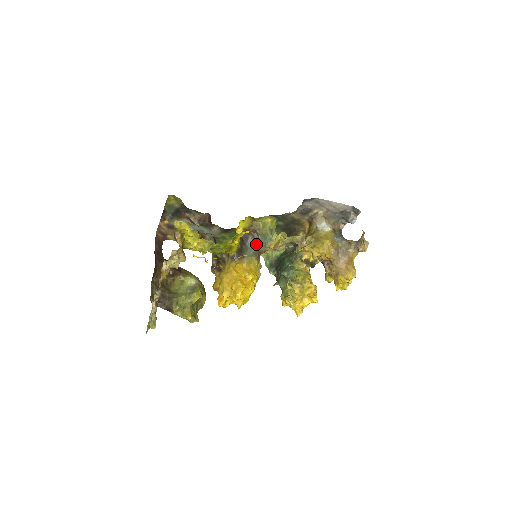
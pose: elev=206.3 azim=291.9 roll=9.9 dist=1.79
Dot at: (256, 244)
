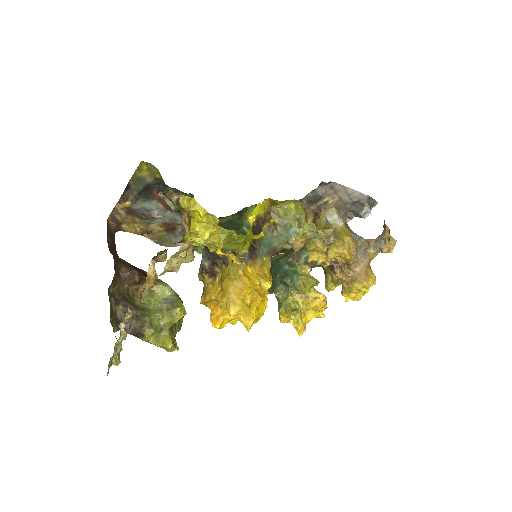
Dot at: (272, 239)
